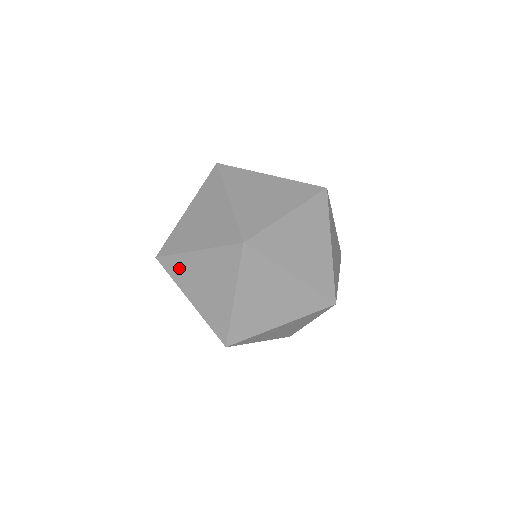
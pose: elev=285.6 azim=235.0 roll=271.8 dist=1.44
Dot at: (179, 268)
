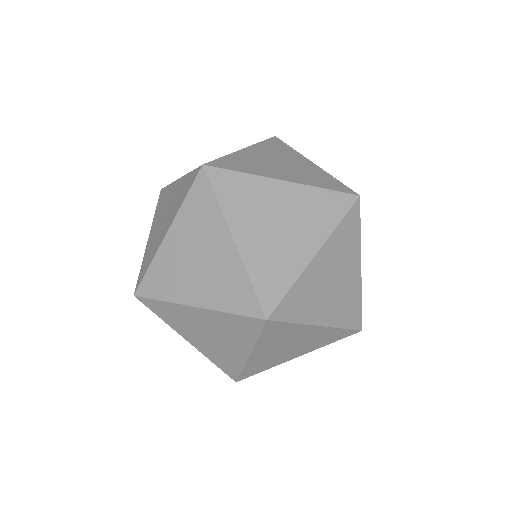
Dot at: (170, 313)
